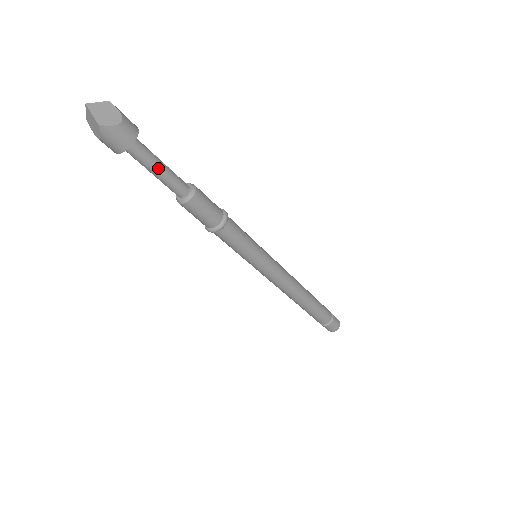
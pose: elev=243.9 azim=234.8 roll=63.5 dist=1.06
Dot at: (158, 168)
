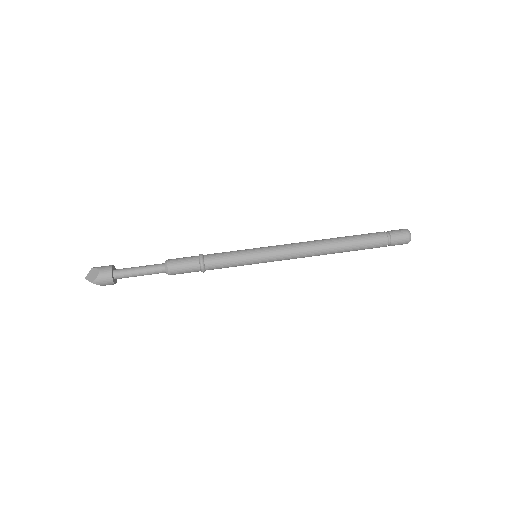
Dot at: (138, 272)
